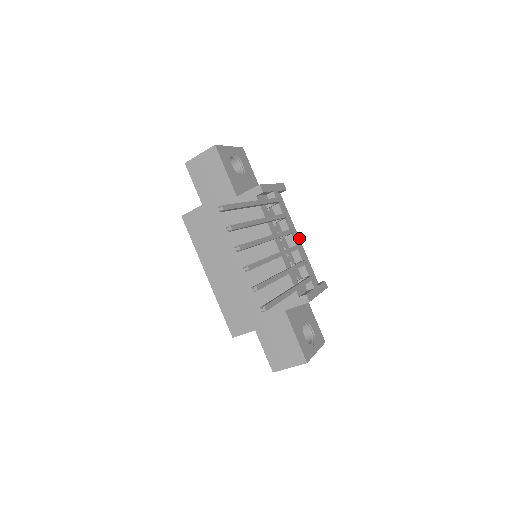
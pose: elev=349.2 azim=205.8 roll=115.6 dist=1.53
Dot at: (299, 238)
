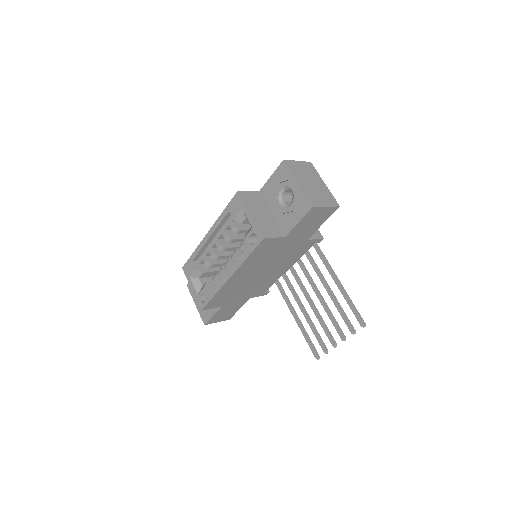
Dot at: occluded
